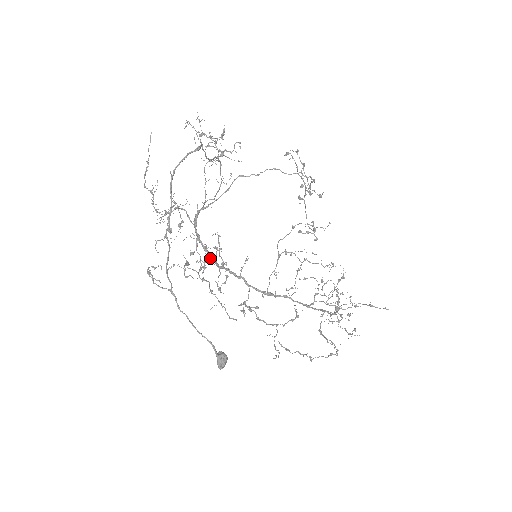
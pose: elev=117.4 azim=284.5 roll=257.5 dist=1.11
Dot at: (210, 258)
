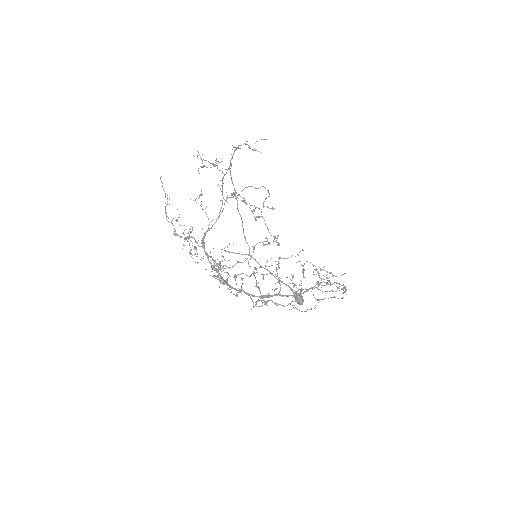
Dot at: (219, 275)
